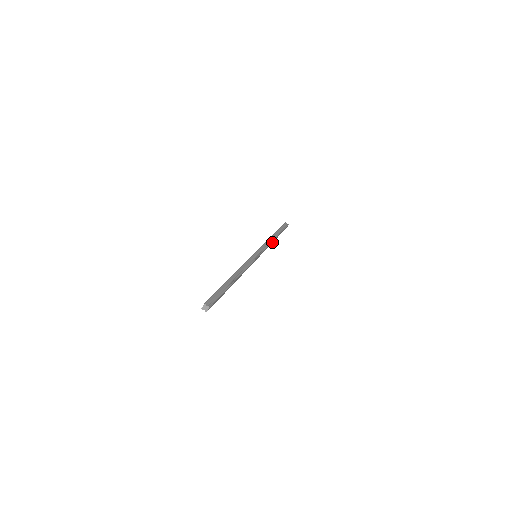
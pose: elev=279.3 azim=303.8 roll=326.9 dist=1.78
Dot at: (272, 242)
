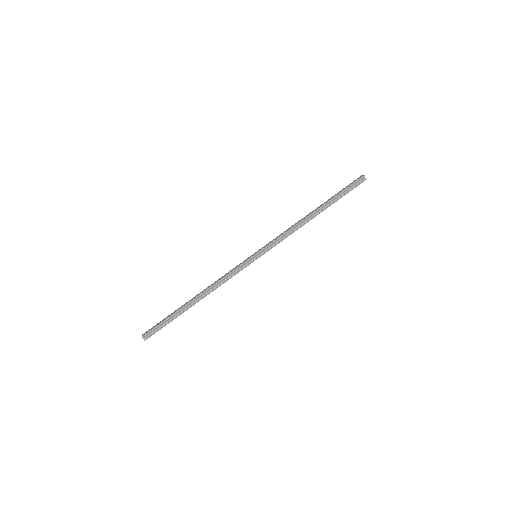
Dot at: (305, 222)
